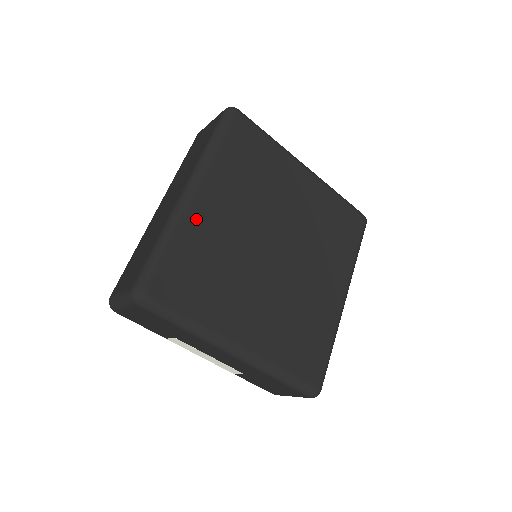
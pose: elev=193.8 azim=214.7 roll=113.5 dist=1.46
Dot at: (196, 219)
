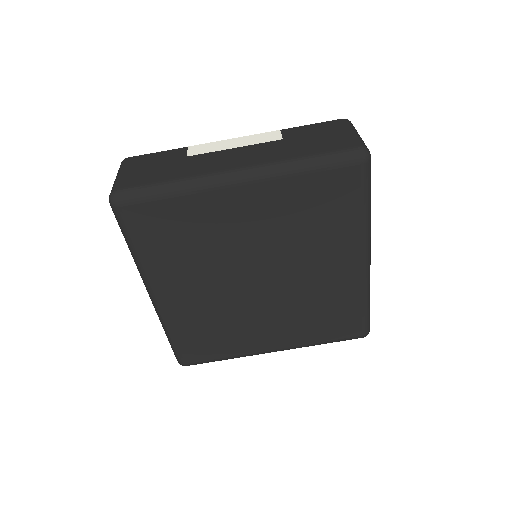
Dot at: (174, 313)
